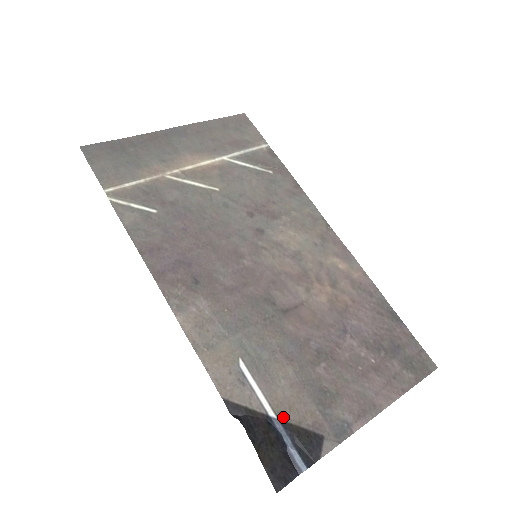
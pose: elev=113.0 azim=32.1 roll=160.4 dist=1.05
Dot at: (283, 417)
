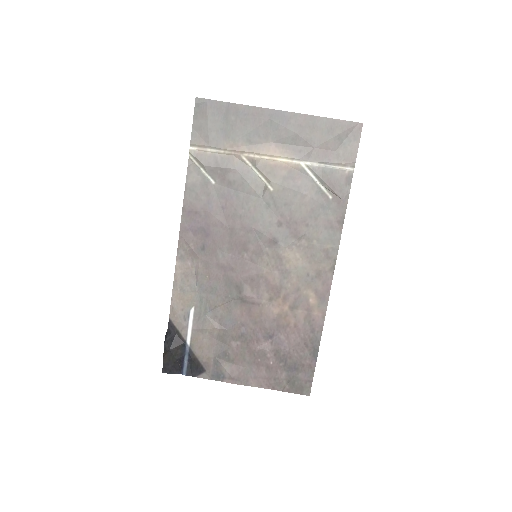
Dot at: (193, 348)
